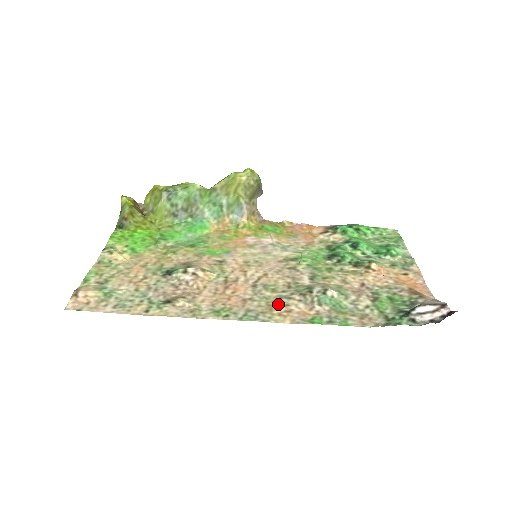
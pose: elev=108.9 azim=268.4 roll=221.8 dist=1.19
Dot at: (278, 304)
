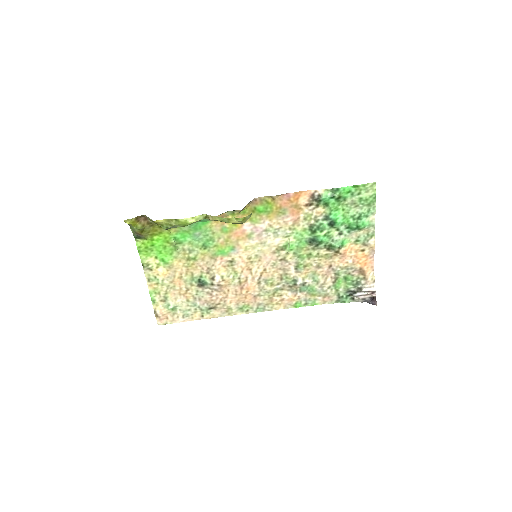
Dot at: (275, 296)
